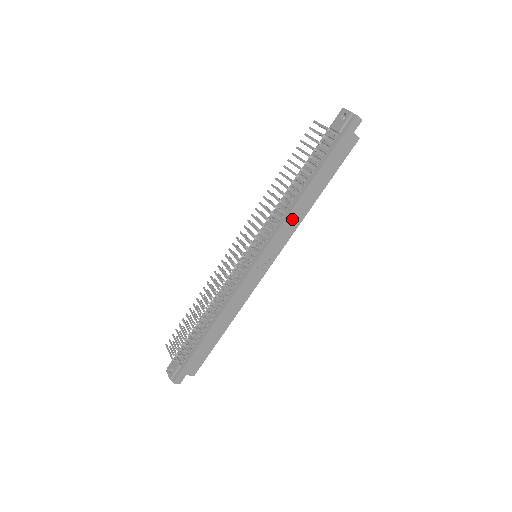
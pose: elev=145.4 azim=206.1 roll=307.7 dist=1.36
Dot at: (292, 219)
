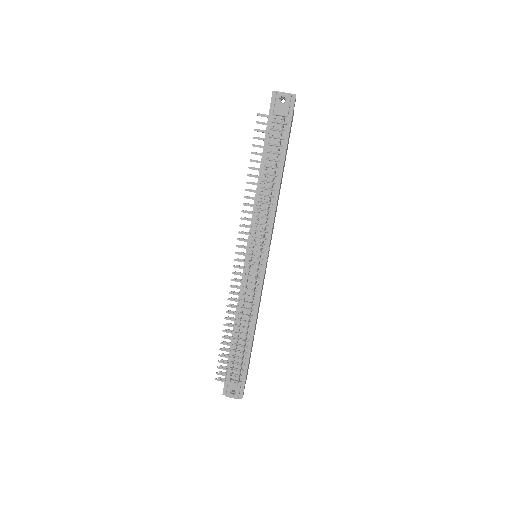
Dot at: (276, 209)
